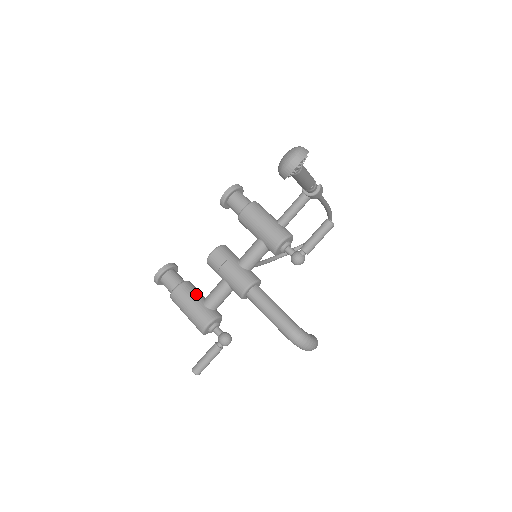
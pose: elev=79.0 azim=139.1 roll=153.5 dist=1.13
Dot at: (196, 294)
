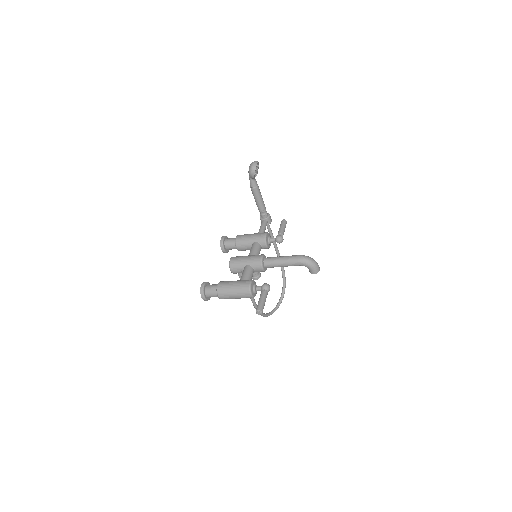
Dot at: occluded
